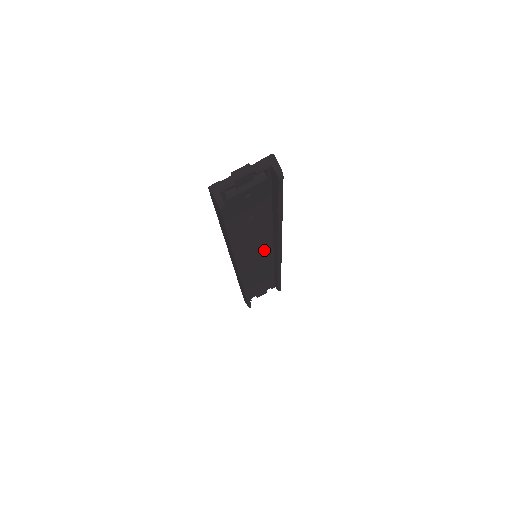
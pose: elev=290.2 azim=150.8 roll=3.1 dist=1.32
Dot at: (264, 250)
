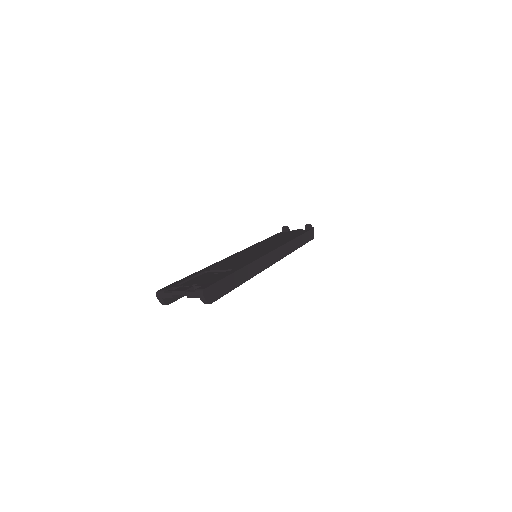
Dot at: occluded
